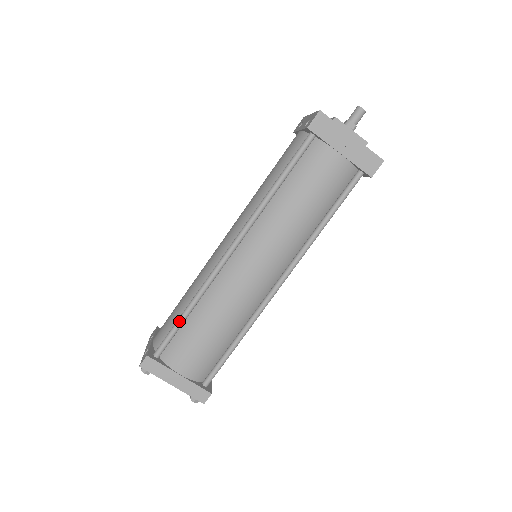
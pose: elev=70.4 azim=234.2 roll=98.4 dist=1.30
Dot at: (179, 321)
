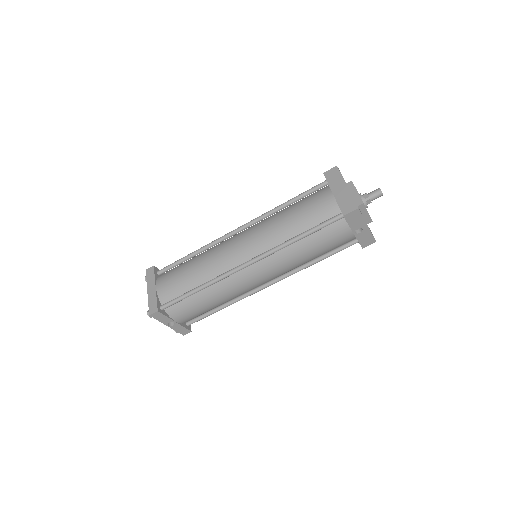
Dot at: (183, 257)
